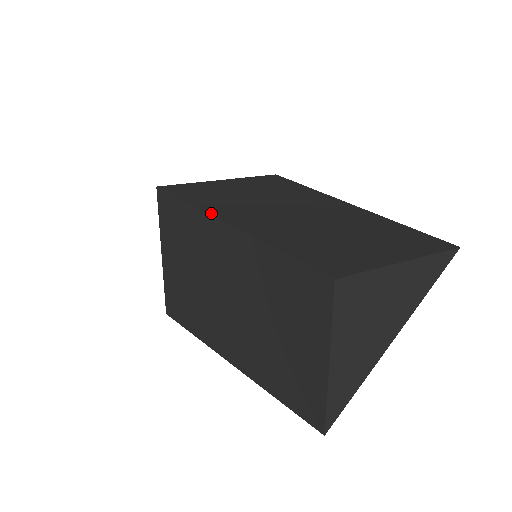
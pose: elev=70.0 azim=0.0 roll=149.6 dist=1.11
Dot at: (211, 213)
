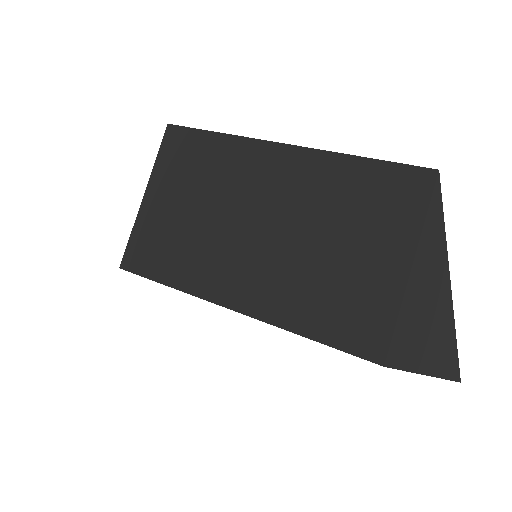
Dot at: (198, 295)
